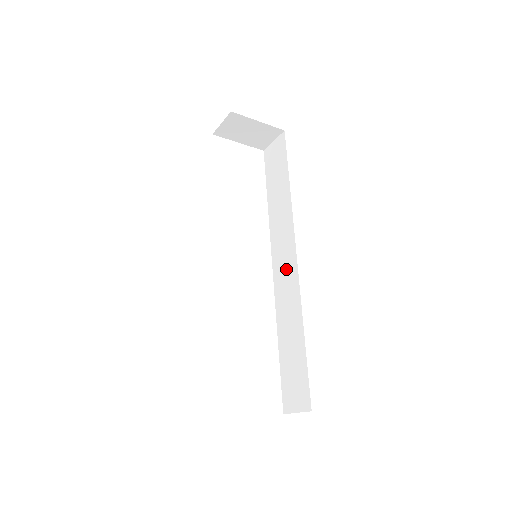
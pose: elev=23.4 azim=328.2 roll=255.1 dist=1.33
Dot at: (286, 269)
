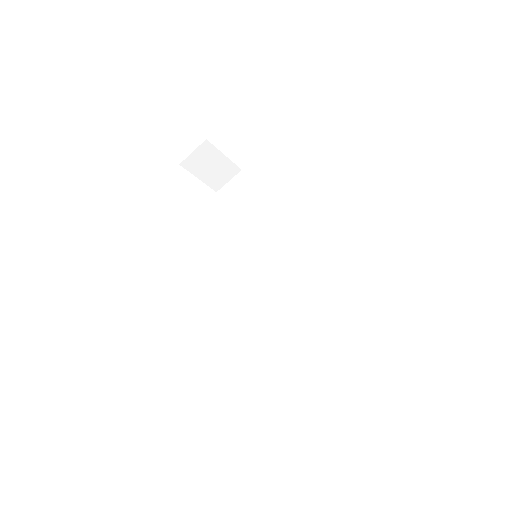
Dot at: (280, 273)
